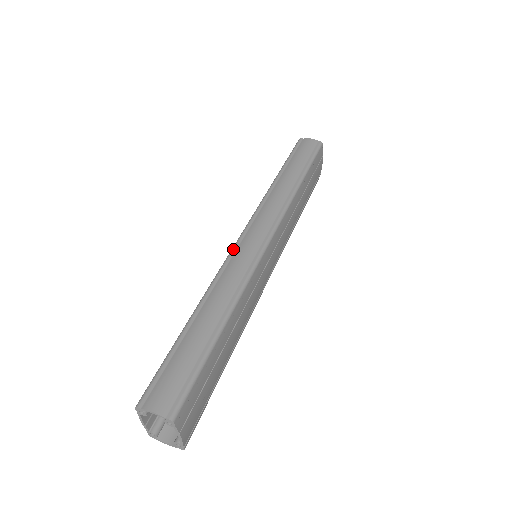
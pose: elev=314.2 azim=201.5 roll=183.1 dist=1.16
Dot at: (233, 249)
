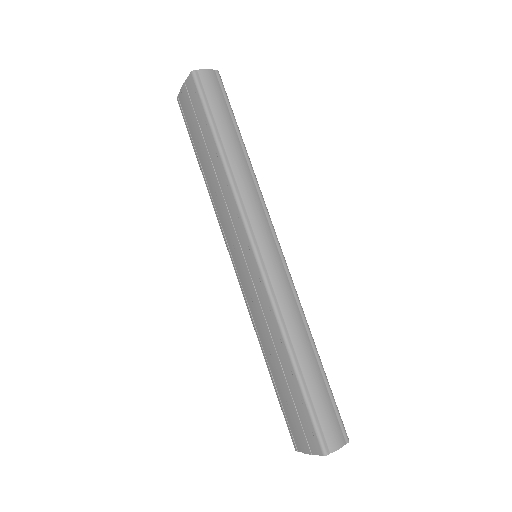
Dot at: (265, 274)
